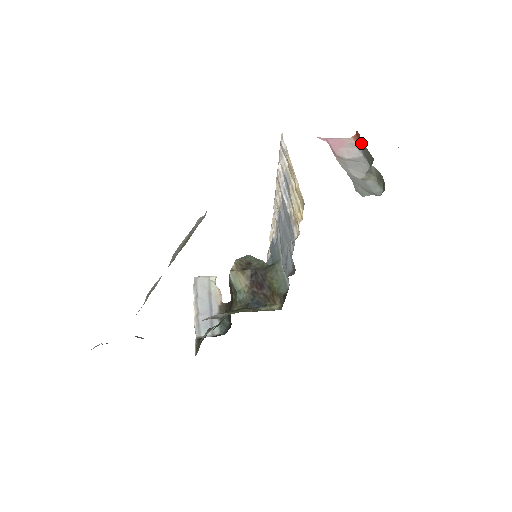
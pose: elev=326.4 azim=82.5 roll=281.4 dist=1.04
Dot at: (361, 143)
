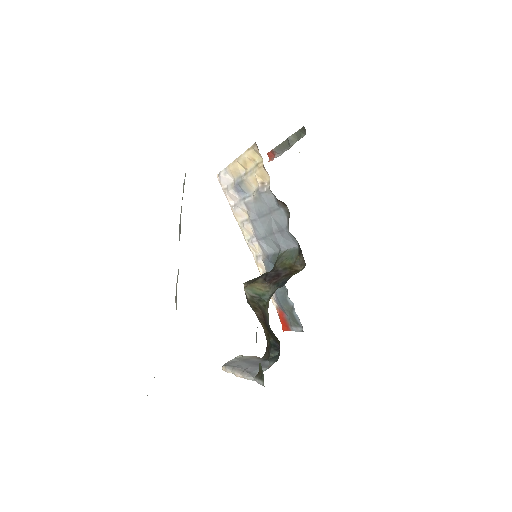
Dot at: (274, 150)
